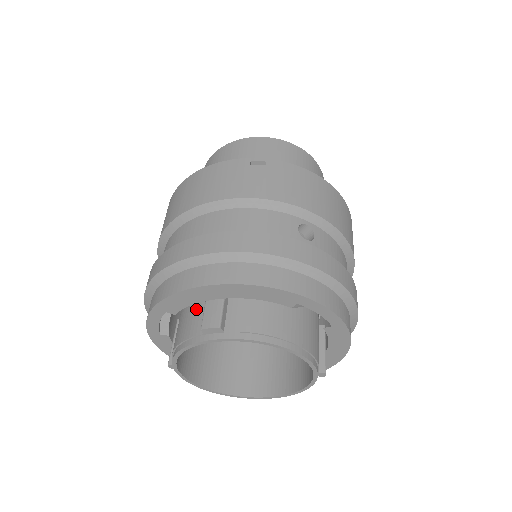
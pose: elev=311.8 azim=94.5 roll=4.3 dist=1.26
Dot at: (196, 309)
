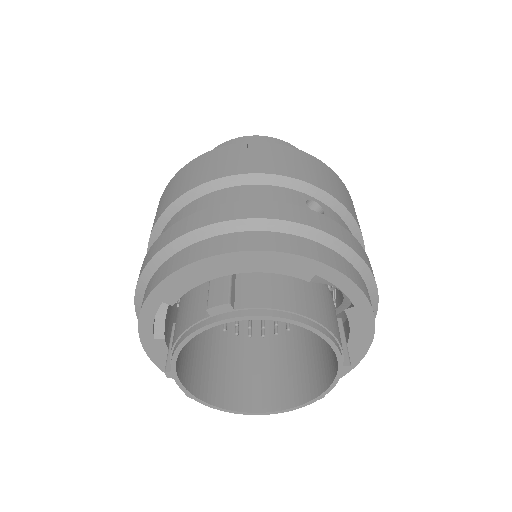
Dot at: (198, 295)
